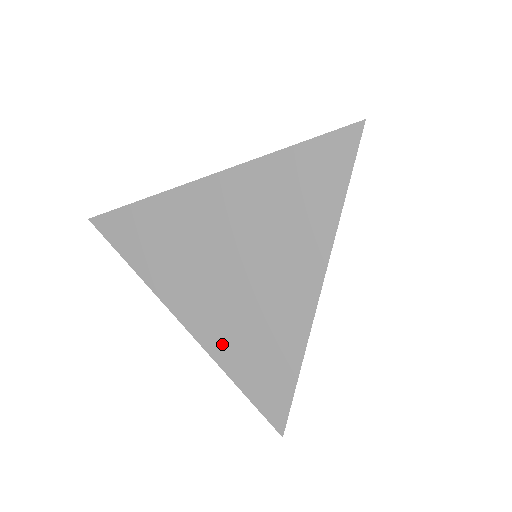
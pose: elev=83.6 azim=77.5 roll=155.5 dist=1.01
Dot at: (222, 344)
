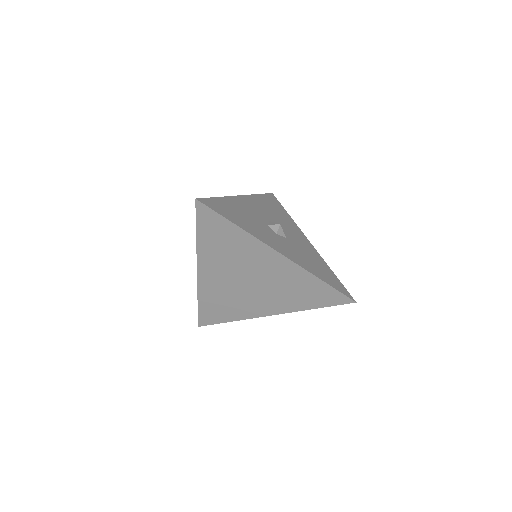
Dot at: (208, 293)
